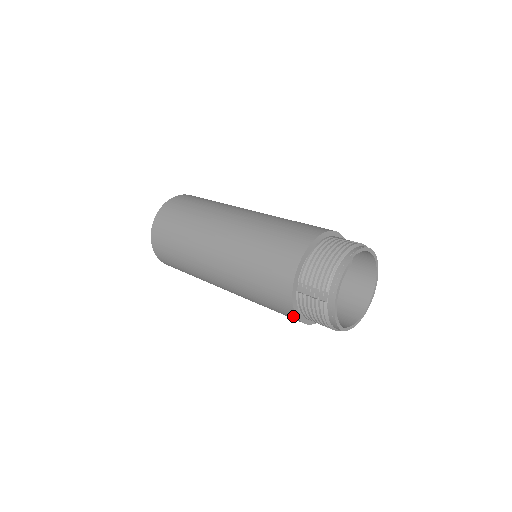
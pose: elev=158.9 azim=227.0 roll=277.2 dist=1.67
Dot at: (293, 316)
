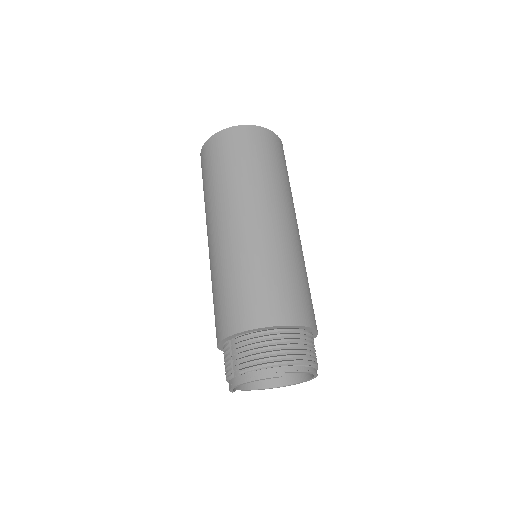
Dot at: occluded
